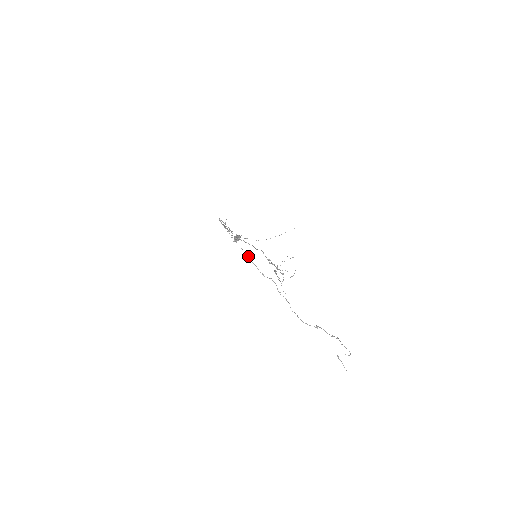
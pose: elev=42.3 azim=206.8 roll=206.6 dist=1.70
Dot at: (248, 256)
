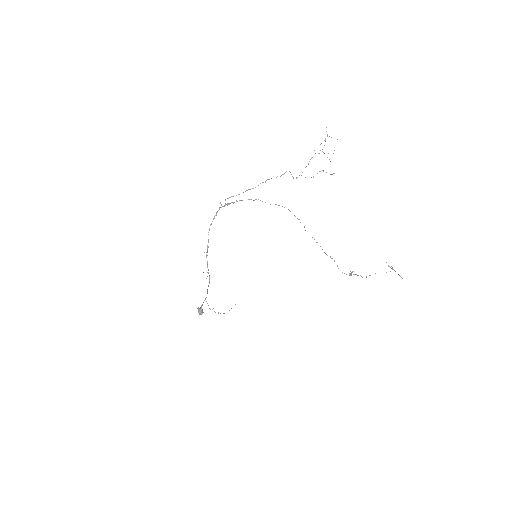
Dot at: occluded
